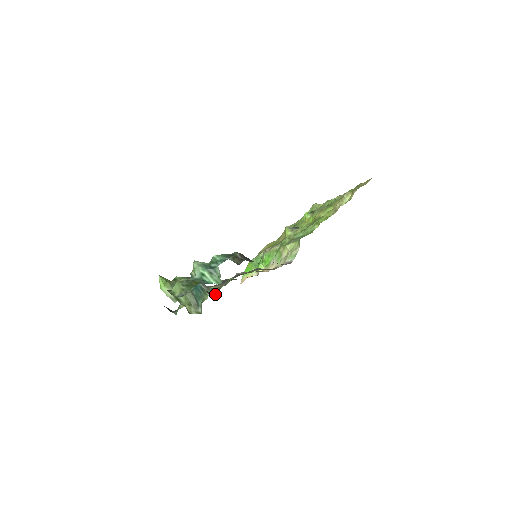
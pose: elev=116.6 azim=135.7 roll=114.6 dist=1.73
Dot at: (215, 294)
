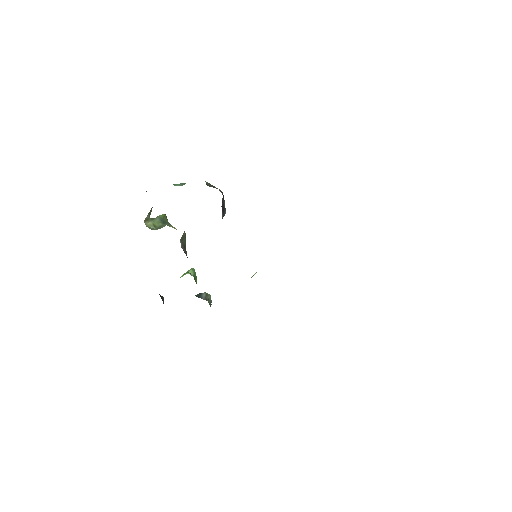
Dot at: occluded
